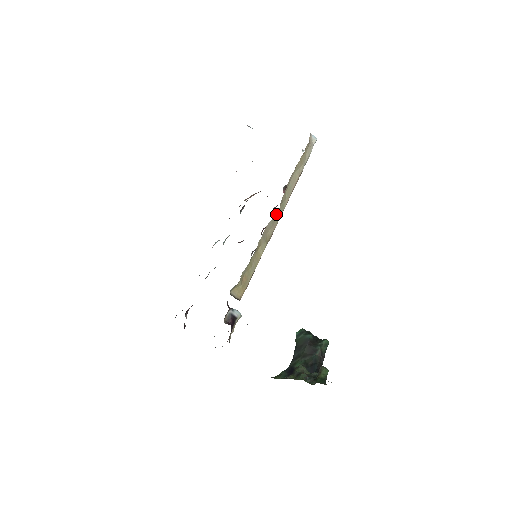
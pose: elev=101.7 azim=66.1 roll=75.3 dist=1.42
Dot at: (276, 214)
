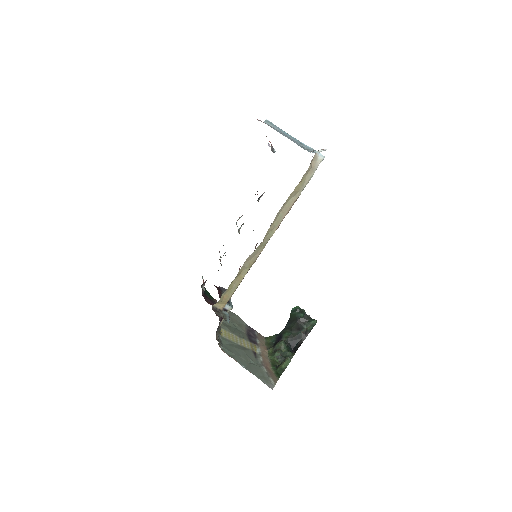
Dot at: (260, 245)
